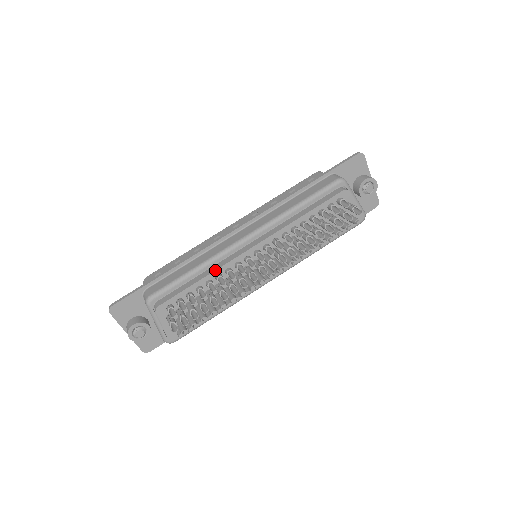
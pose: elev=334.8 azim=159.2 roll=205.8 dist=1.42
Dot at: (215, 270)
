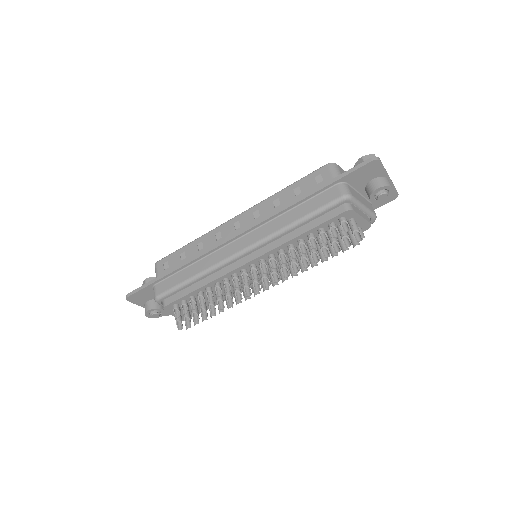
Dot at: (212, 281)
